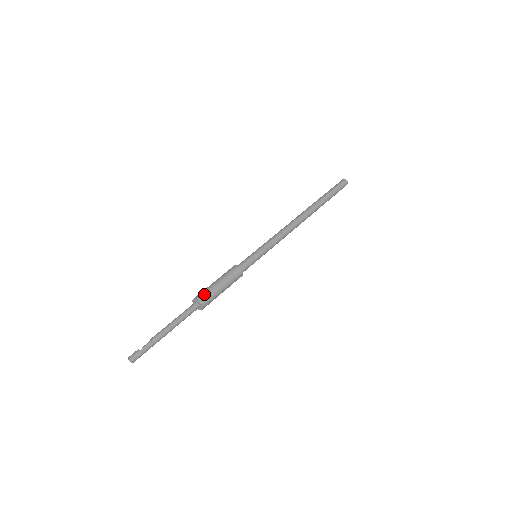
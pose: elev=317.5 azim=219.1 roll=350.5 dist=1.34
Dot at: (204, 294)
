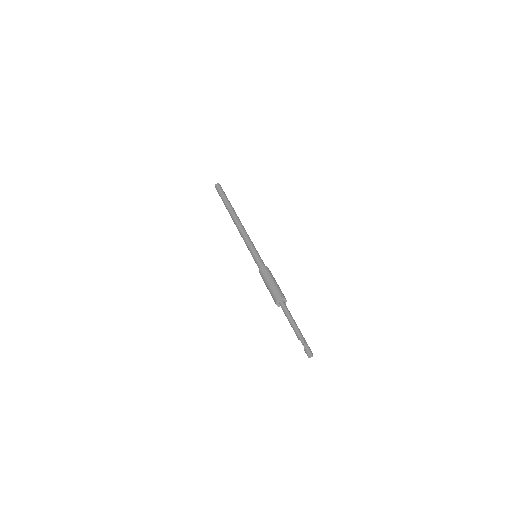
Dot at: (279, 293)
